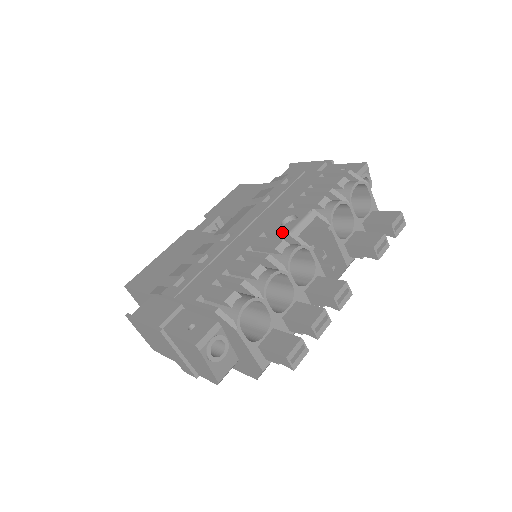
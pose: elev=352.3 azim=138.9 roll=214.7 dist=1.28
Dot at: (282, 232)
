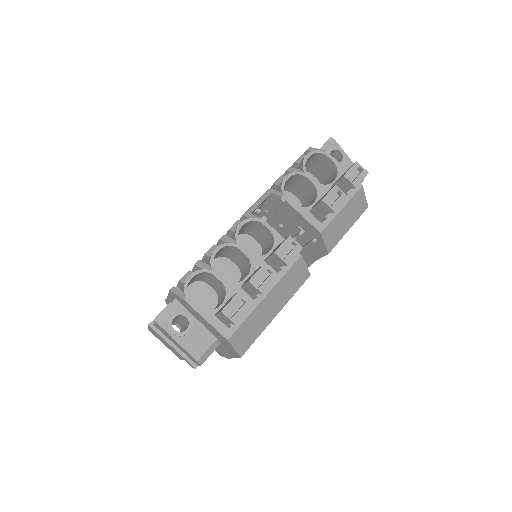
Dot at: (242, 216)
